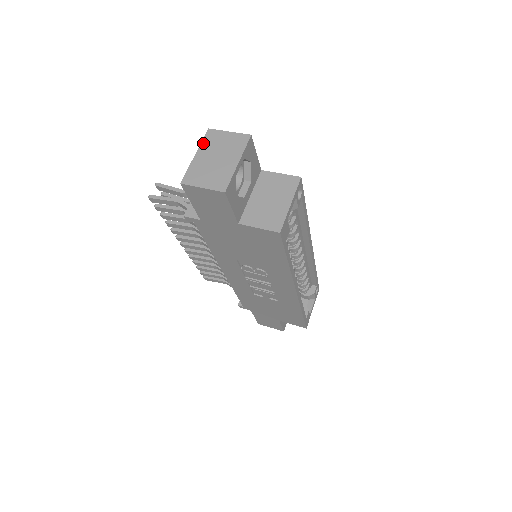
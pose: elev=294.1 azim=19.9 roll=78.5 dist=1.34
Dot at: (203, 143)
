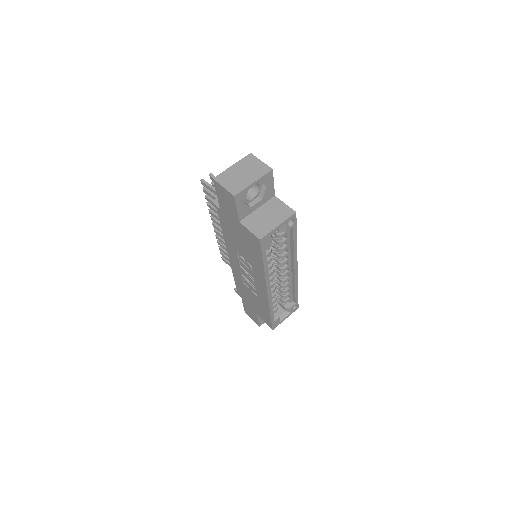
Dot at: (242, 160)
